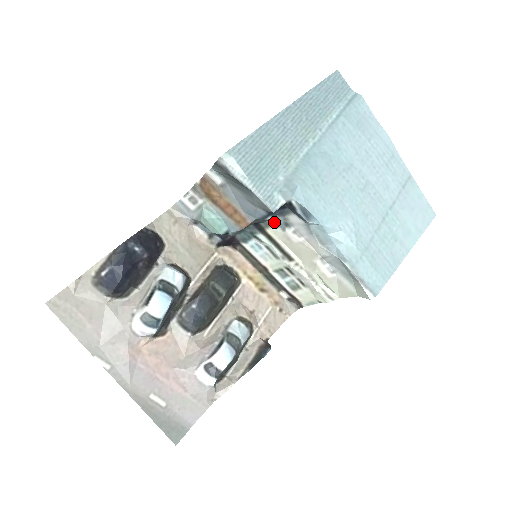
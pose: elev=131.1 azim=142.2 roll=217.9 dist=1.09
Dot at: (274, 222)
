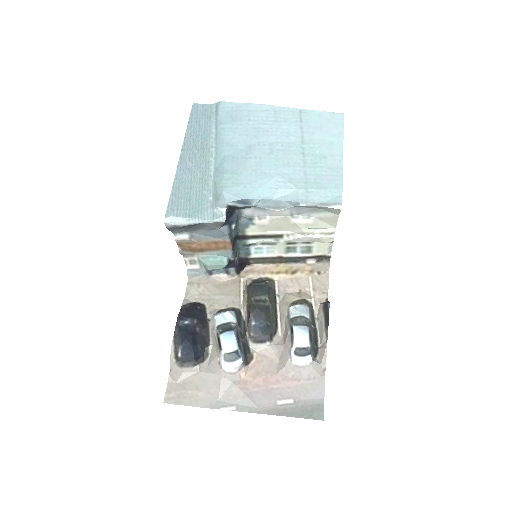
Dot at: (243, 226)
